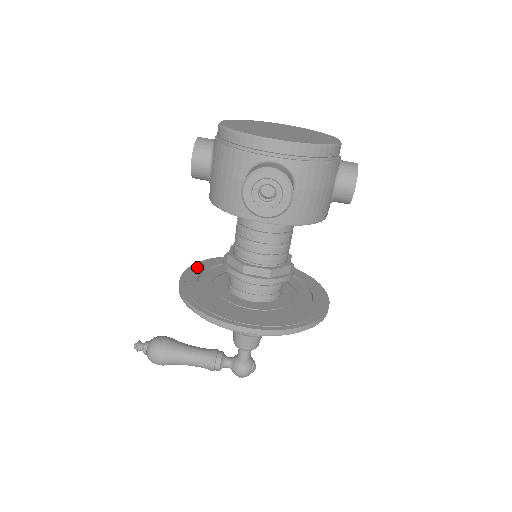
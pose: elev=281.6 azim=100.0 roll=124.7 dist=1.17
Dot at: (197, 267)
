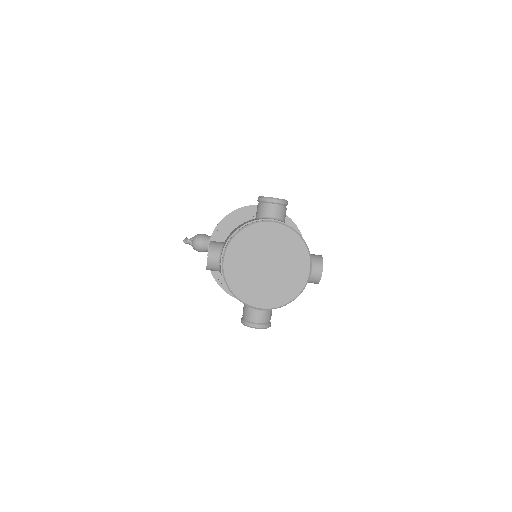
Dot at: (217, 235)
